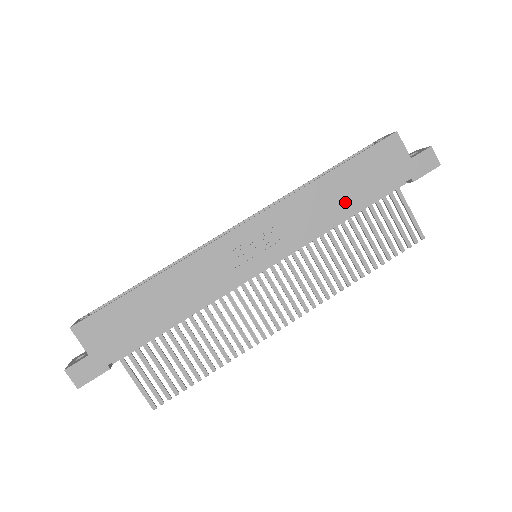
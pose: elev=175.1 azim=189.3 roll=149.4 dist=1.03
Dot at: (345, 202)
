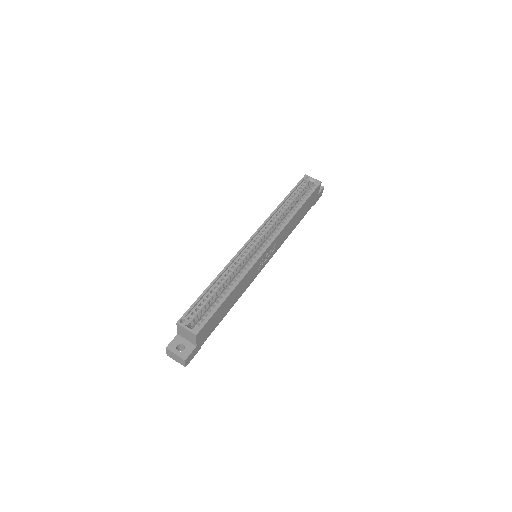
Dot at: (296, 222)
